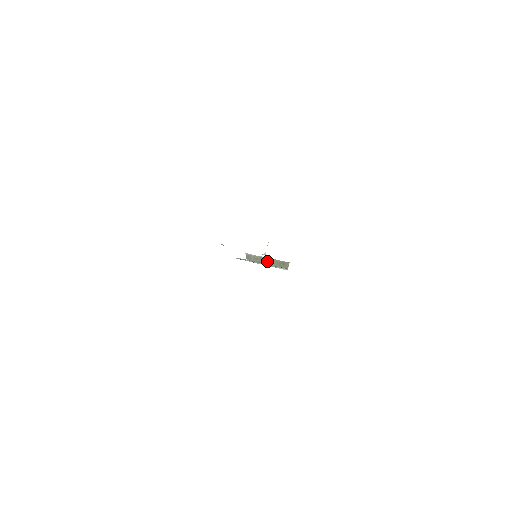
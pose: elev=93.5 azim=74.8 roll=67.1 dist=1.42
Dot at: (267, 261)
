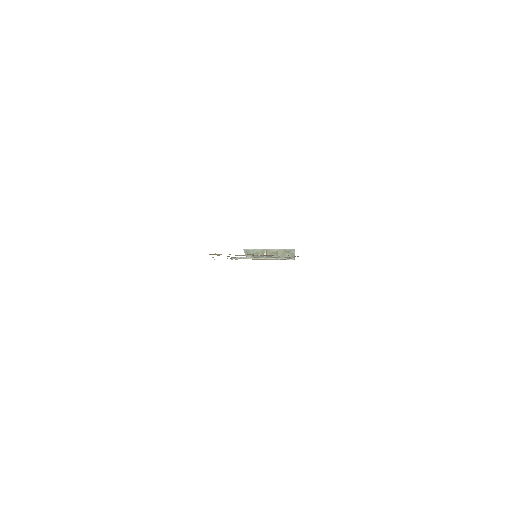
Dot at: (269, 253)
